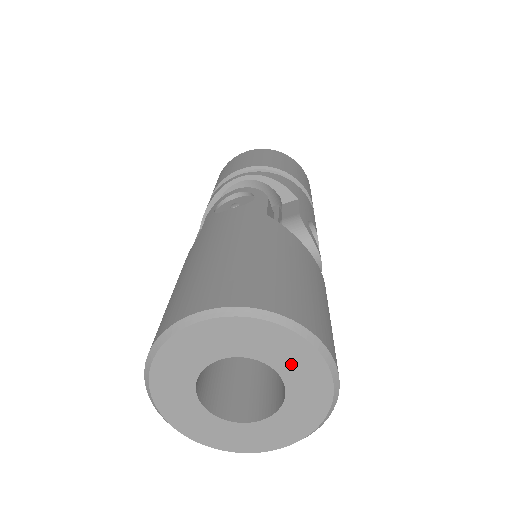
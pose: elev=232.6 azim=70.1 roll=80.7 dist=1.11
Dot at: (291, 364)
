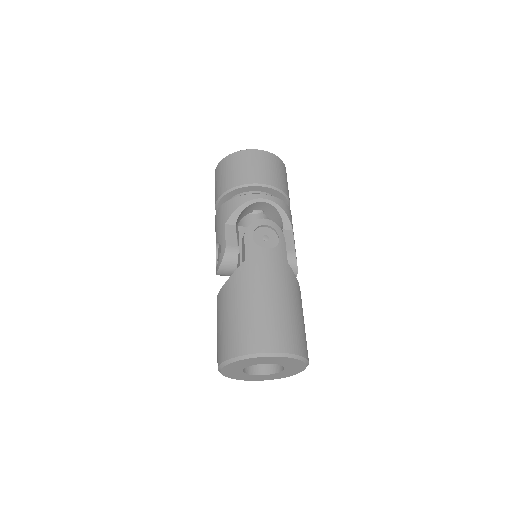
Dot at: (292, 367)
